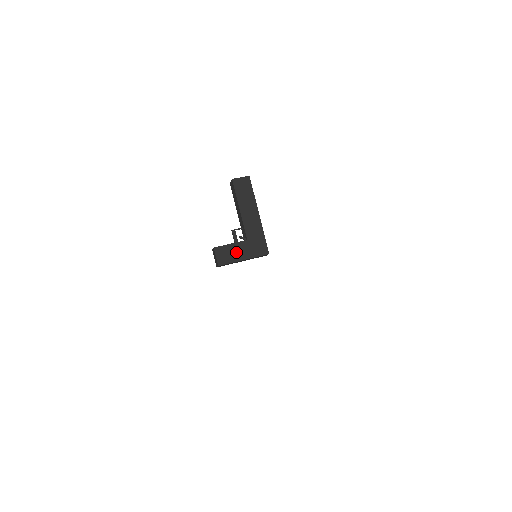
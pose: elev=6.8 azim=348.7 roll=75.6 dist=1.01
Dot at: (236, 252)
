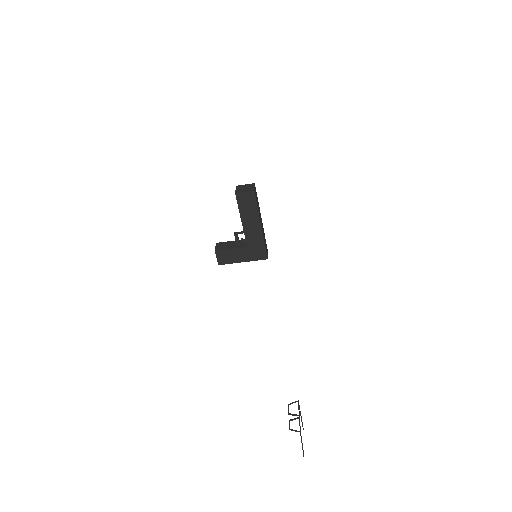
Dot at: (236, 256)
